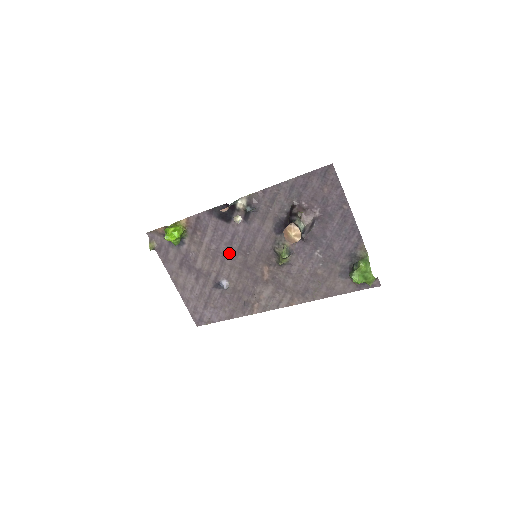
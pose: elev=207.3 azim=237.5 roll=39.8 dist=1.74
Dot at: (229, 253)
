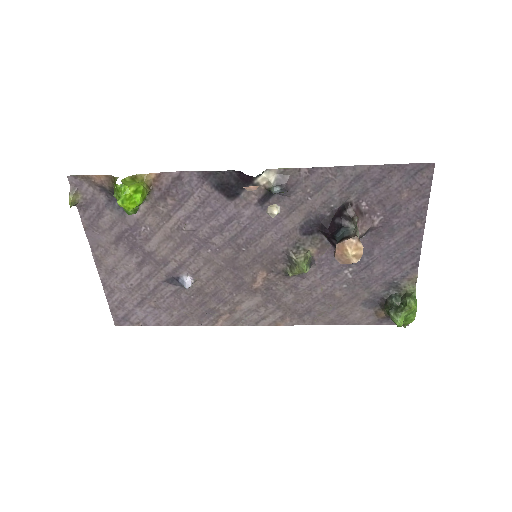
Dot at: (212, 241)
